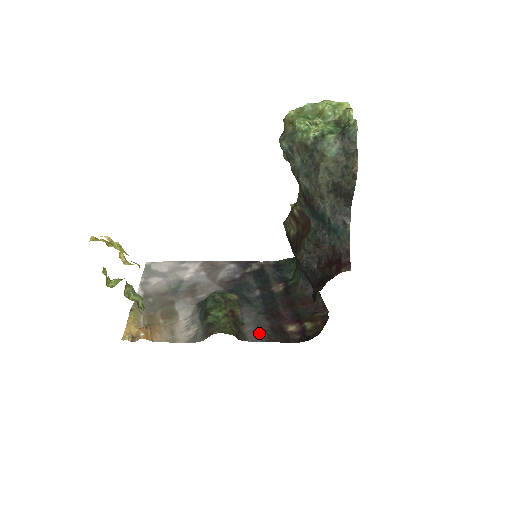
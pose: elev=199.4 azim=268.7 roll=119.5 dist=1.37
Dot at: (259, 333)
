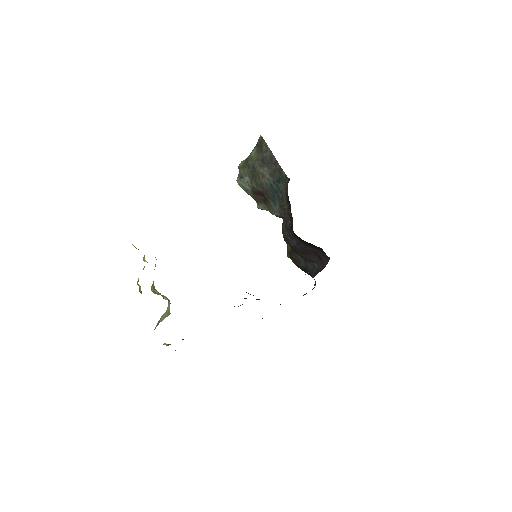
Dot at: occluded
